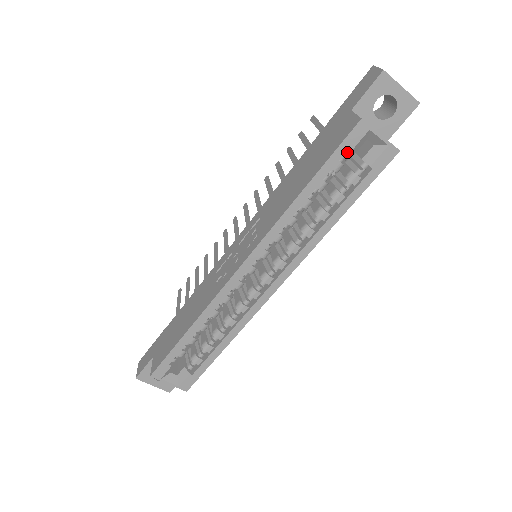
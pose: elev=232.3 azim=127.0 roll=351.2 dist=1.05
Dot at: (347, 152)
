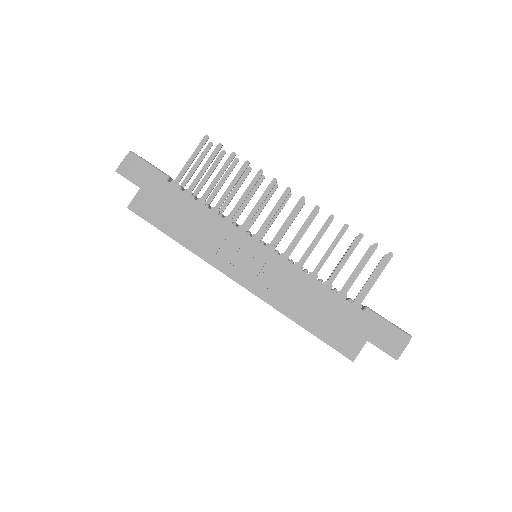
Dot at: occluded
